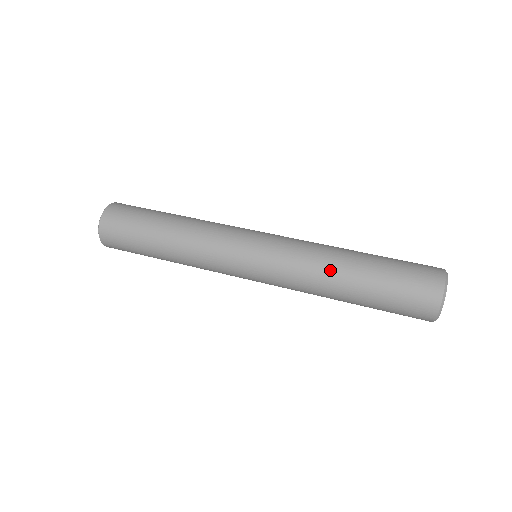
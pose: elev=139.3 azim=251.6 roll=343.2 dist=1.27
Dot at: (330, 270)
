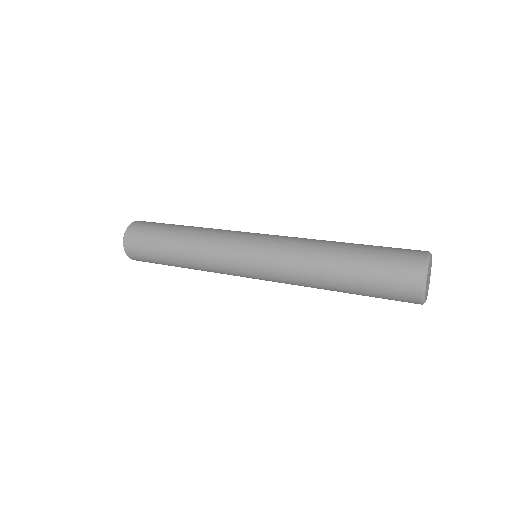
Dot at: (320, 249)
